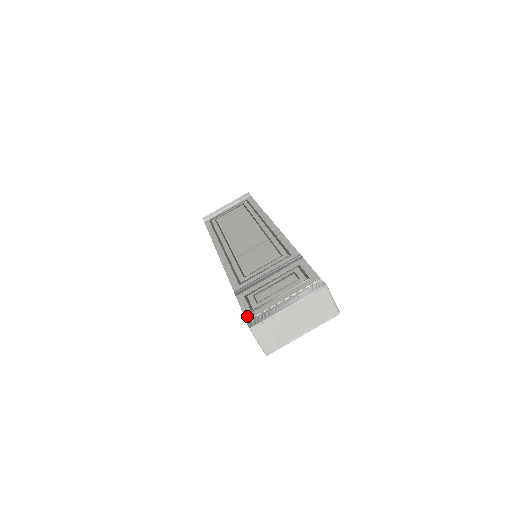
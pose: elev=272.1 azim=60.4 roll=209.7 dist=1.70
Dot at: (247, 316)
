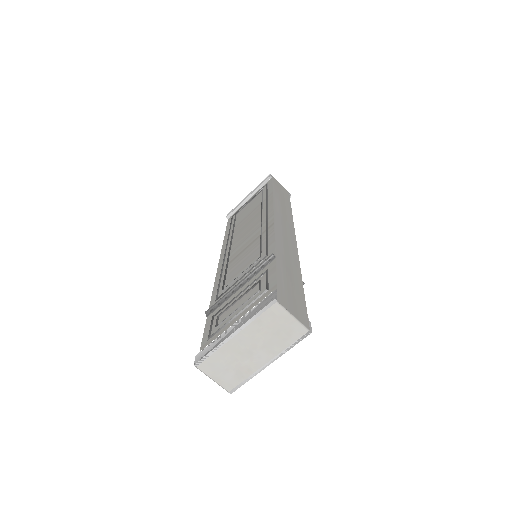
Dot at: (202, 346)
